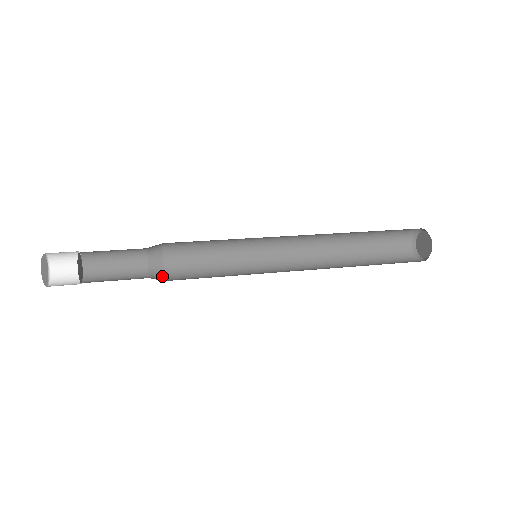
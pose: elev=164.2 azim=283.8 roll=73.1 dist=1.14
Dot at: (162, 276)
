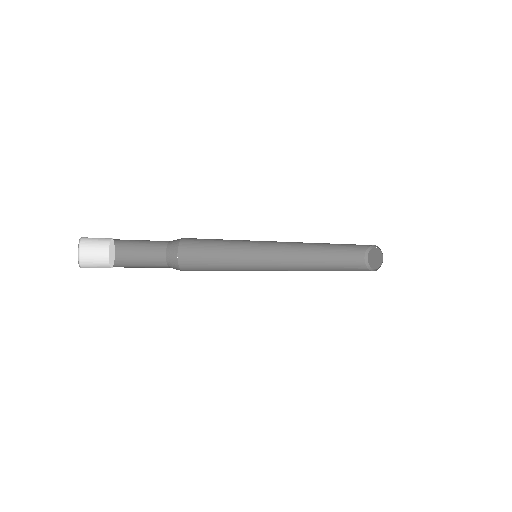
Dot at: occluded
